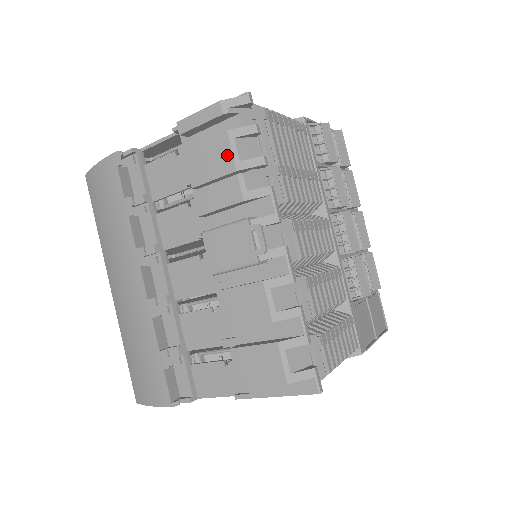
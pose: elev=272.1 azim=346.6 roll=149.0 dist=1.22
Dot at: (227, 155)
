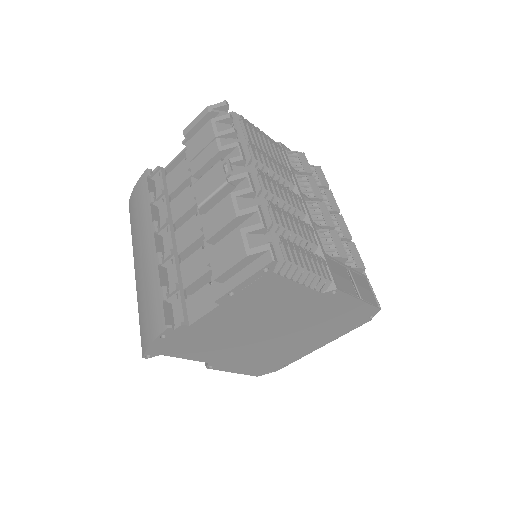
Dot at: (210, 132)
